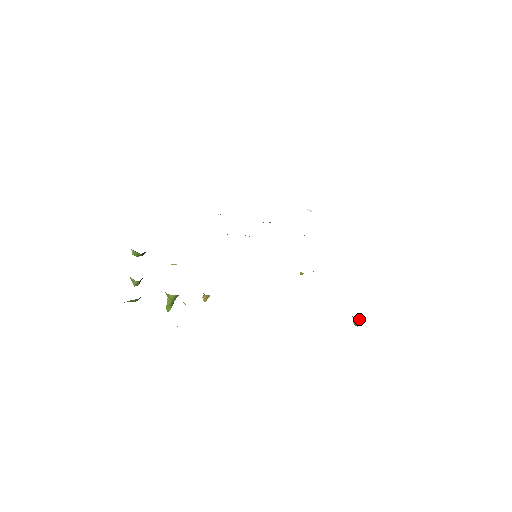
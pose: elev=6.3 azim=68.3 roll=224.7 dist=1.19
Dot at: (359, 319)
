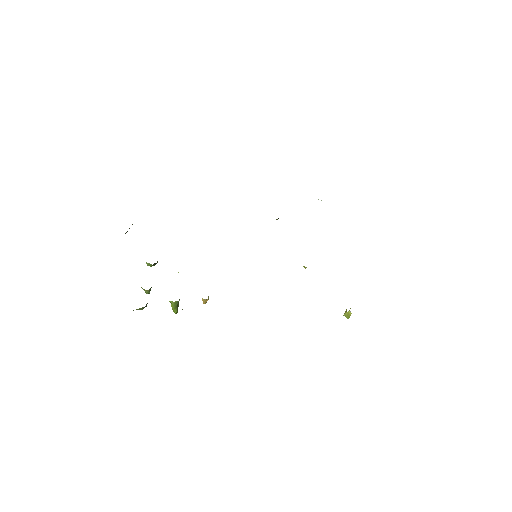
Dot at: (349, 312)
